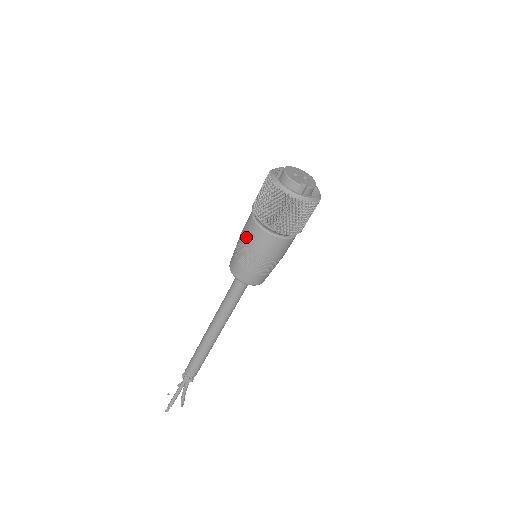
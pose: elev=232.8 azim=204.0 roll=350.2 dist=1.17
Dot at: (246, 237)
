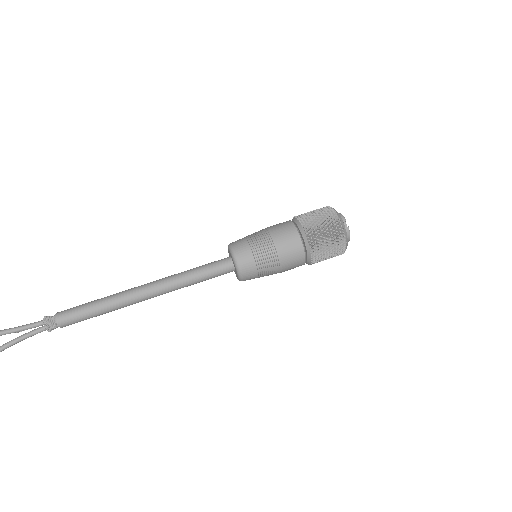
Dot at: (272, 226)
